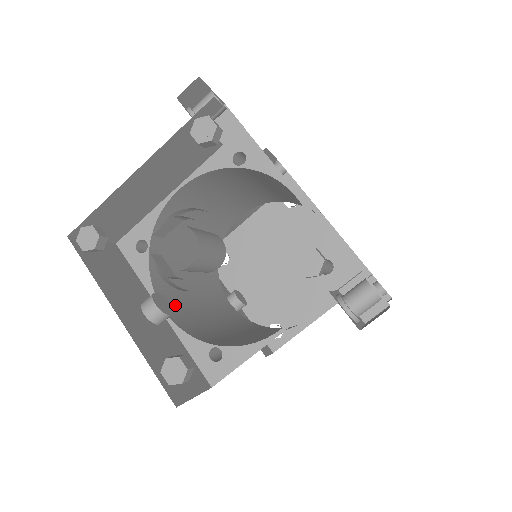
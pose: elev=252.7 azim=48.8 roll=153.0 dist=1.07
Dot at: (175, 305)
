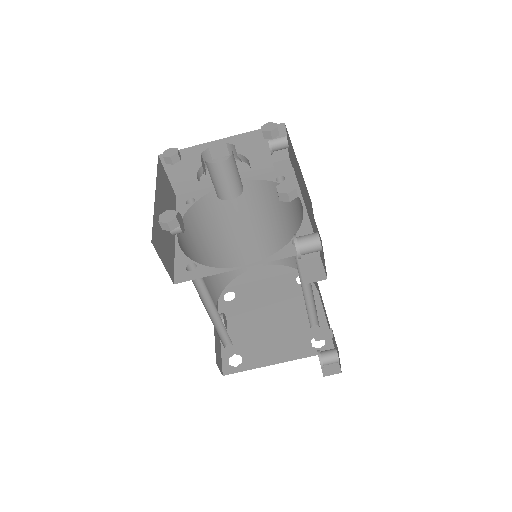
Dot at: (184, 247)
